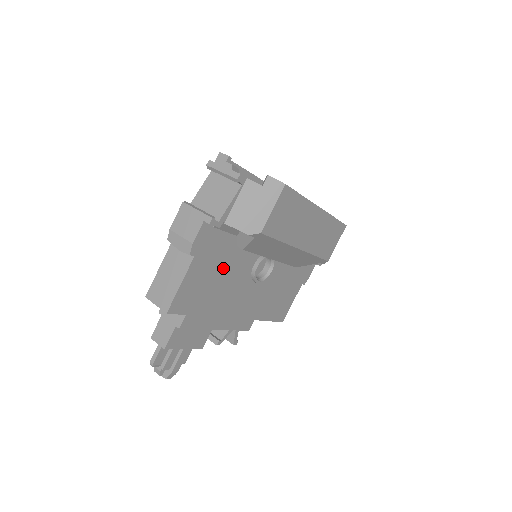
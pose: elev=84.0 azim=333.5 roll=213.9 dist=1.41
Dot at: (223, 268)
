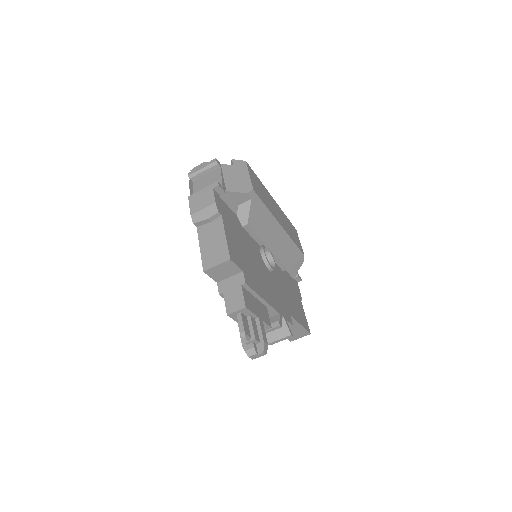
Dot at: (243, 241)
